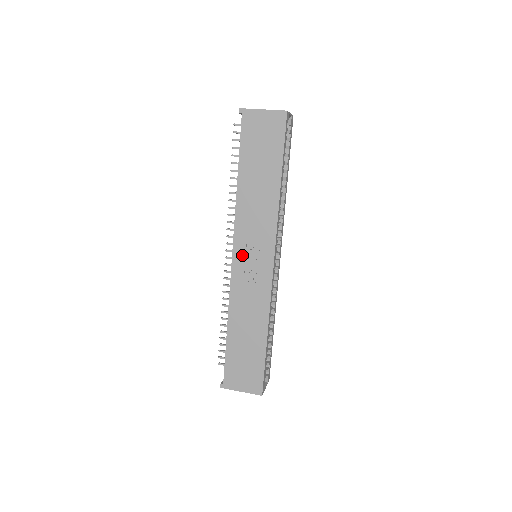
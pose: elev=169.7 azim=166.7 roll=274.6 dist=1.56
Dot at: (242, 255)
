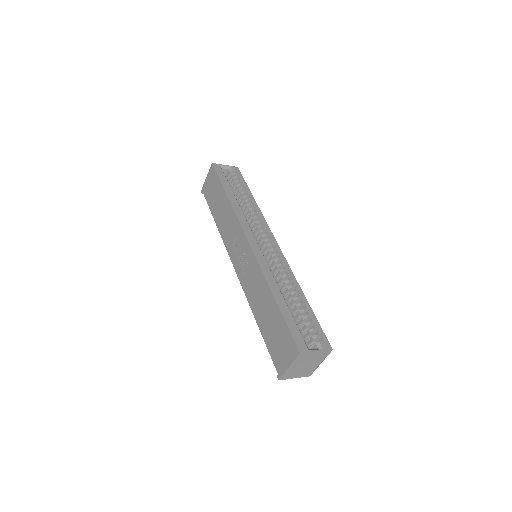
Dot at: (236, 259)
